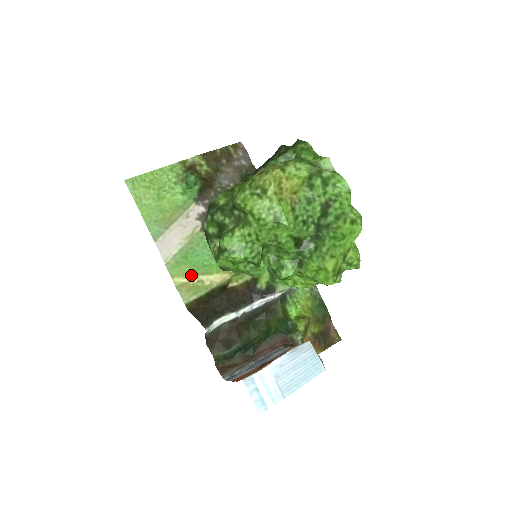
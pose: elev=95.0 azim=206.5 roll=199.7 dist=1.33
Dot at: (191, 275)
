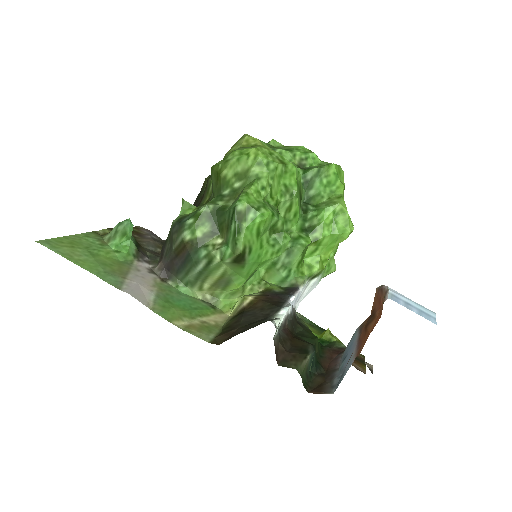
Dot at: (188, 318)
